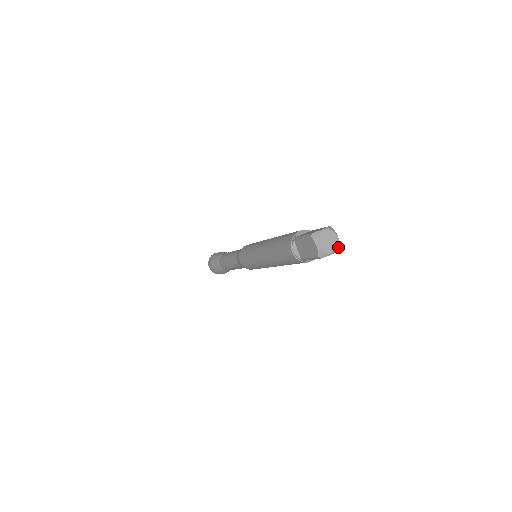
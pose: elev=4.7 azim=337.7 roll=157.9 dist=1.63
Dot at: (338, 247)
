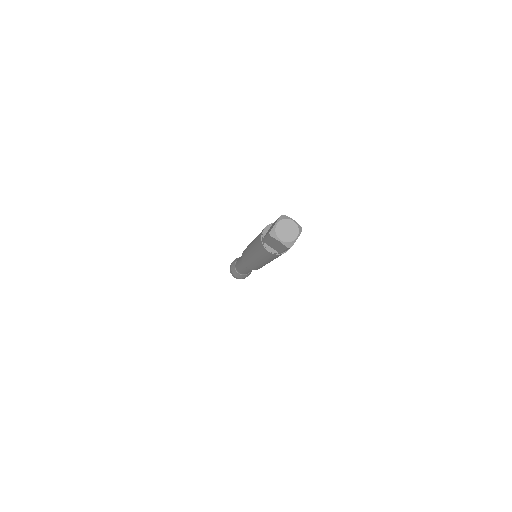
Dot at: (299, 228)
